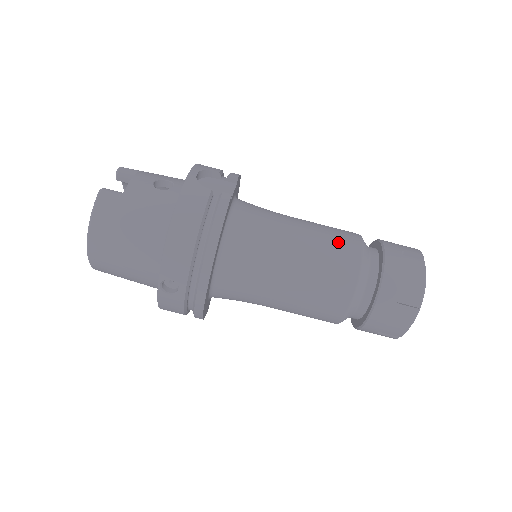
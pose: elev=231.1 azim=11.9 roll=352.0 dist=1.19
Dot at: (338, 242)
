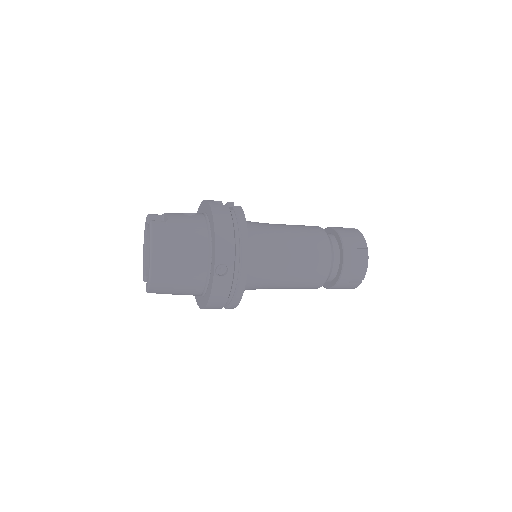
Dot at: (308, 228)
